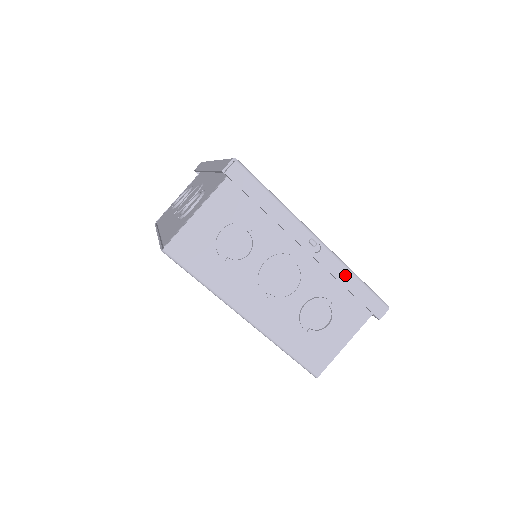
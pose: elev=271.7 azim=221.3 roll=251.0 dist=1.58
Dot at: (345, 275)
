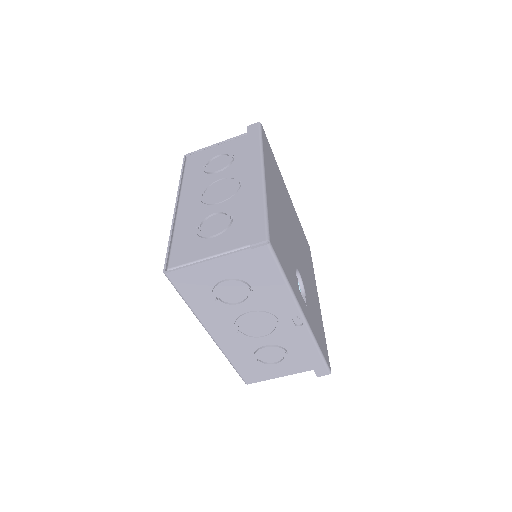
Dot at: (310, 346)
